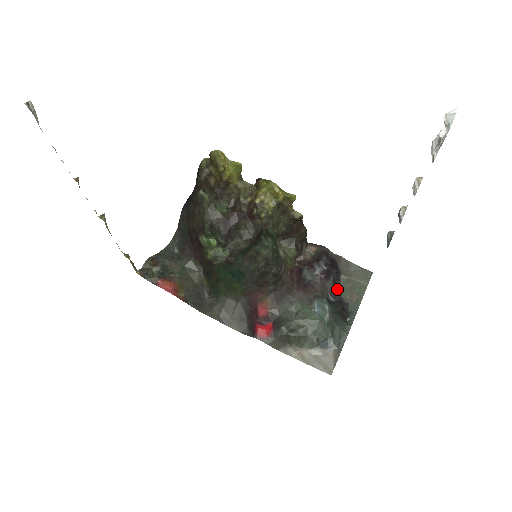
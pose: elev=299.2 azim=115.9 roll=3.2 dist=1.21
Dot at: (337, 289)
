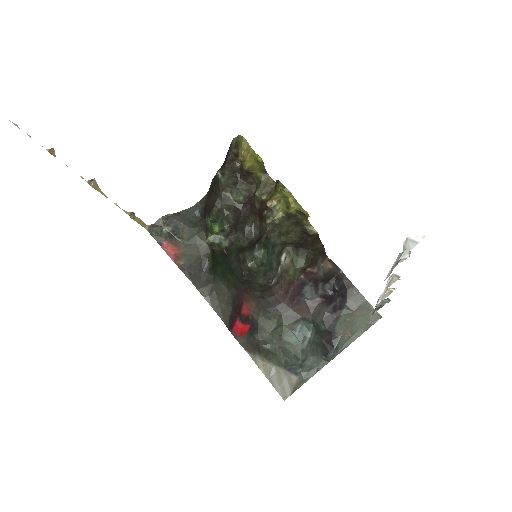
Dot at: (335, 318)
